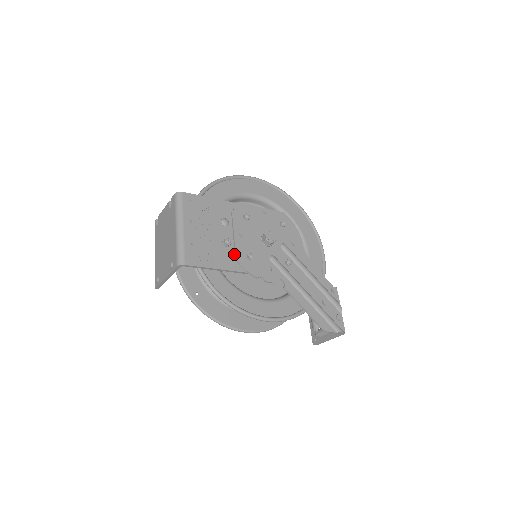
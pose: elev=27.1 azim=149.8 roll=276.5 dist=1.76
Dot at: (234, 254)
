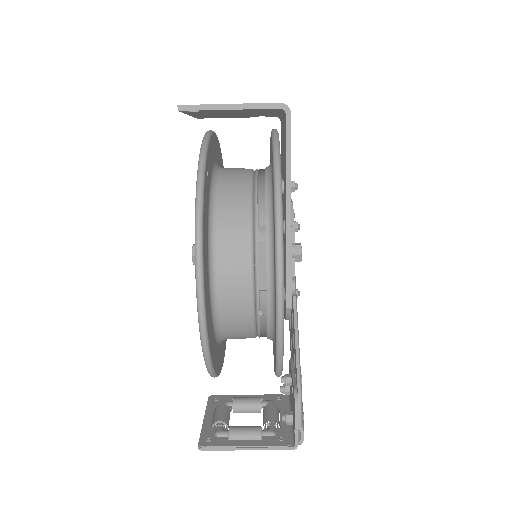
Dot at: occluded
